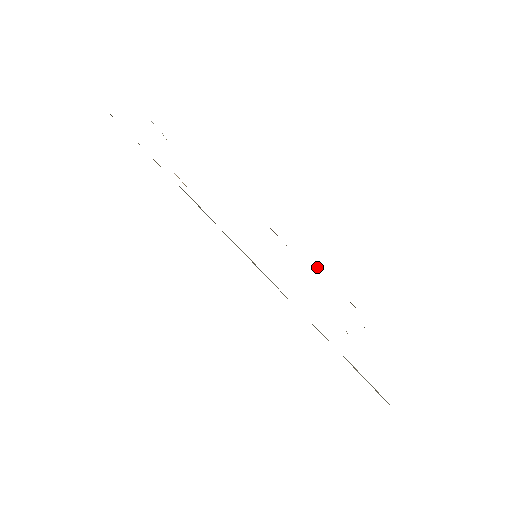
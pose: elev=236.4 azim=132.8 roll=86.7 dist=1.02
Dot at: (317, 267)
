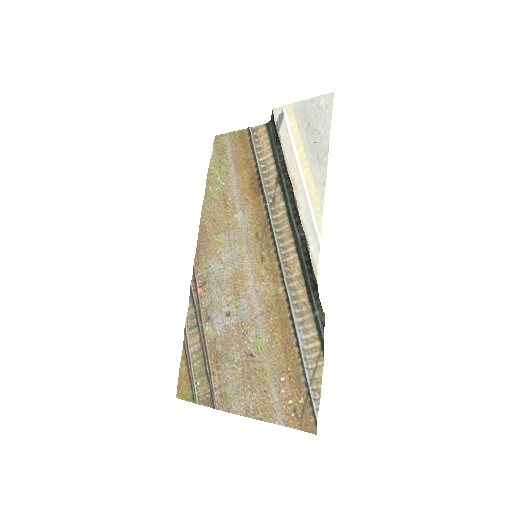
Dot at: (189, 340)
